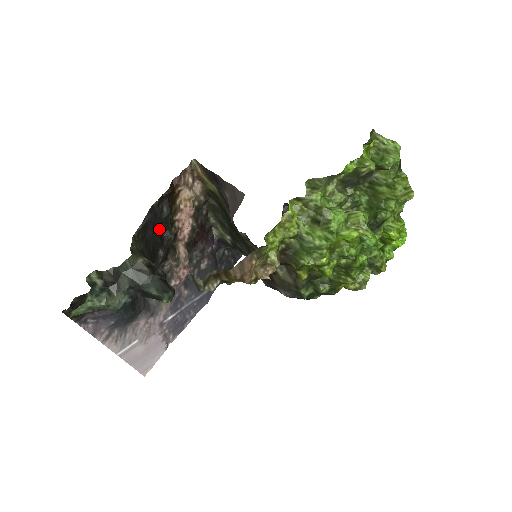
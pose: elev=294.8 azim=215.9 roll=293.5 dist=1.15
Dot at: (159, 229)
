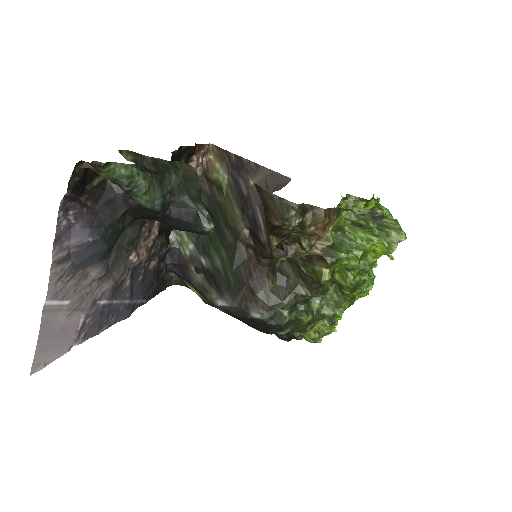
Dot at: occluded
